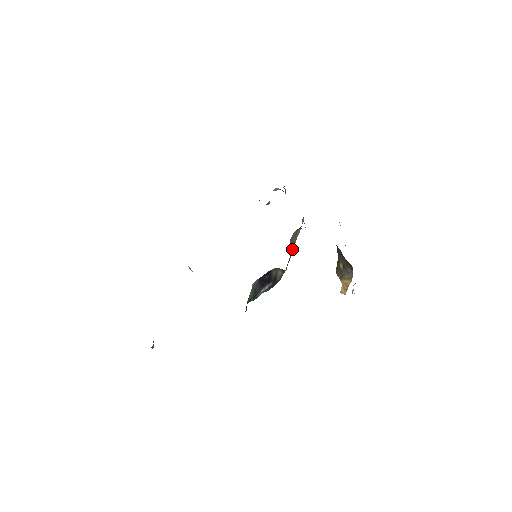
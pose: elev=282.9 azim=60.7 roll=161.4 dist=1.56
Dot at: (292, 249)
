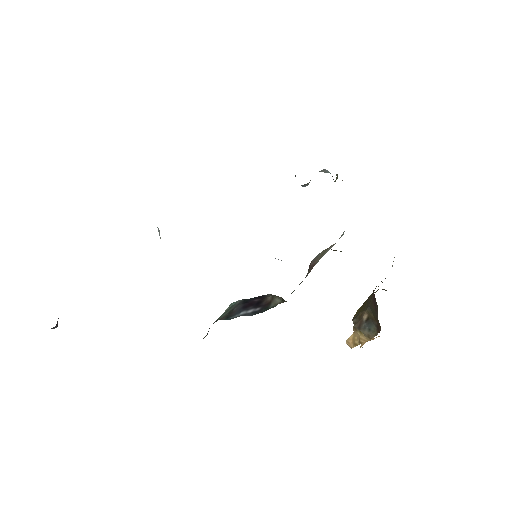
Dot at: (310, 270)
